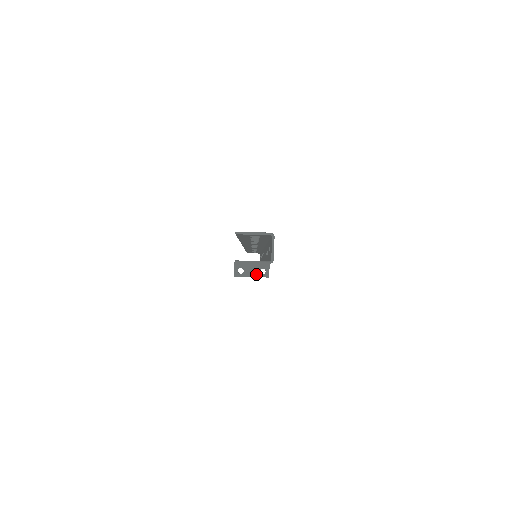
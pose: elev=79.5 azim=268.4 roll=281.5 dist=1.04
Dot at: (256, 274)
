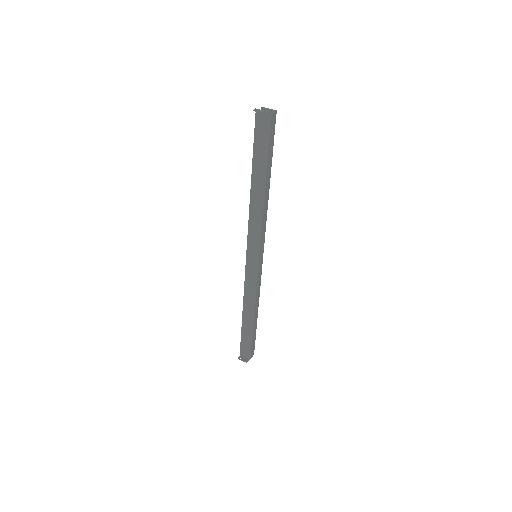
Dot at: (262, 111)
